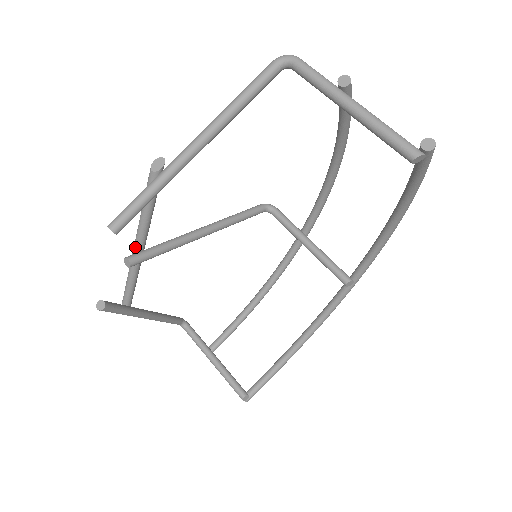
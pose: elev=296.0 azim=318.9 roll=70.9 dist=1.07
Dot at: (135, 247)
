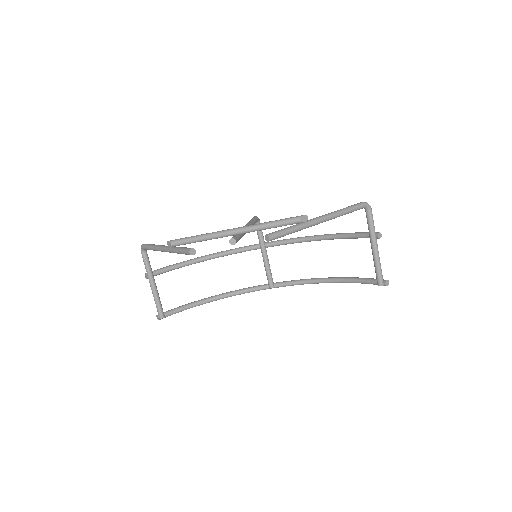
Dot at: (236, 232)
